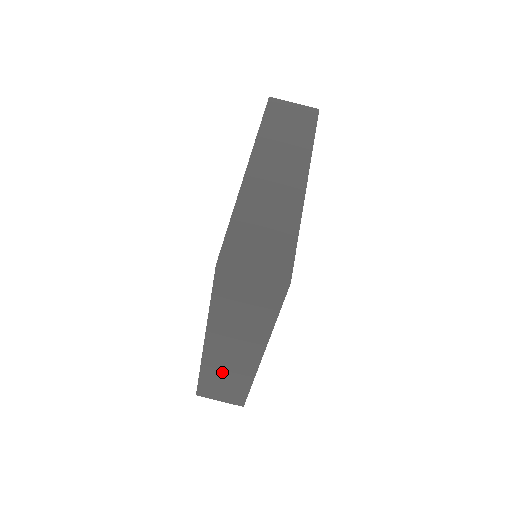
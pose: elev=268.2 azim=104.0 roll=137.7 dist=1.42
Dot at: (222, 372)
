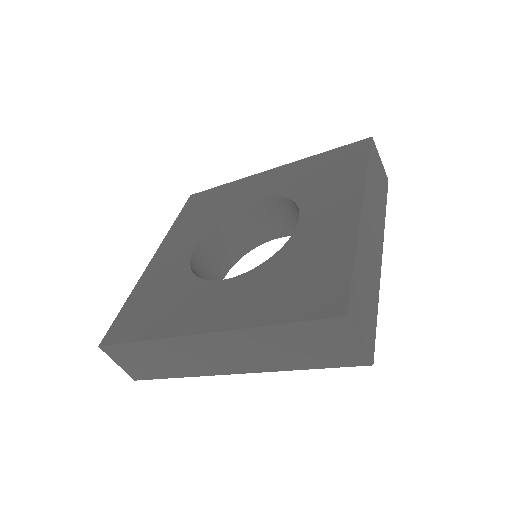
Dot at: occluded
